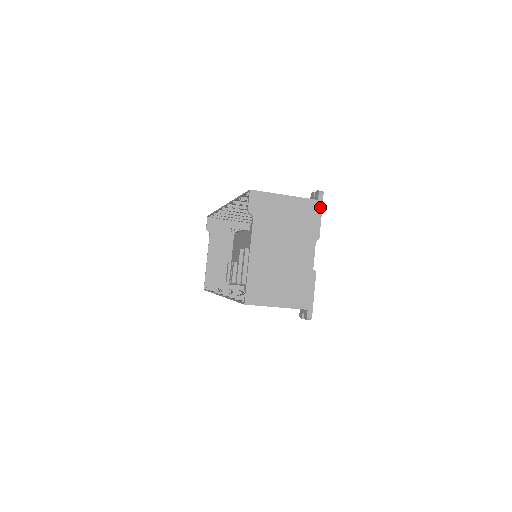
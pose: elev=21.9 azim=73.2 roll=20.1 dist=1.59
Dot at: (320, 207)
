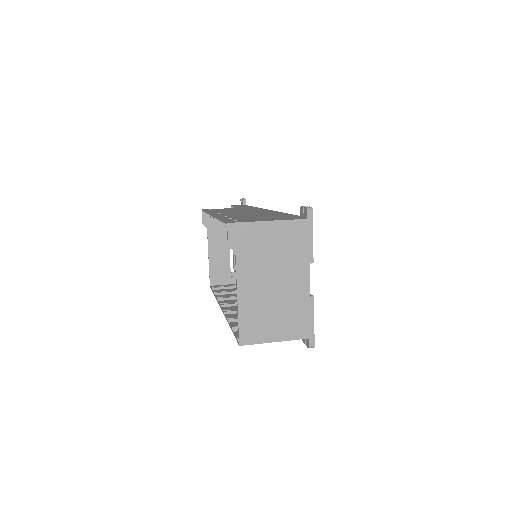
Dot at: (310, 226)
